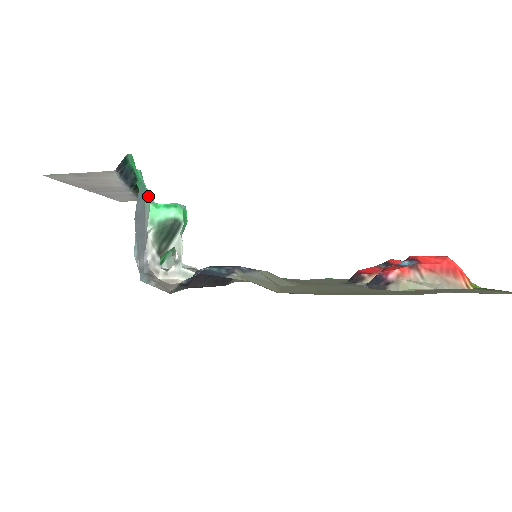
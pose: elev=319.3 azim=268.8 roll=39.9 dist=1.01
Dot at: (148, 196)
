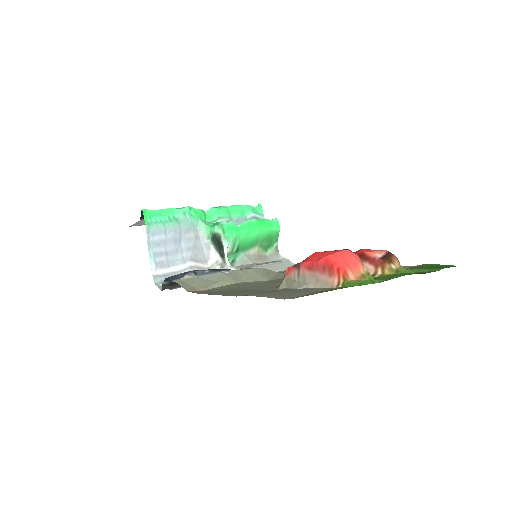
Dot at: (221, 216)
